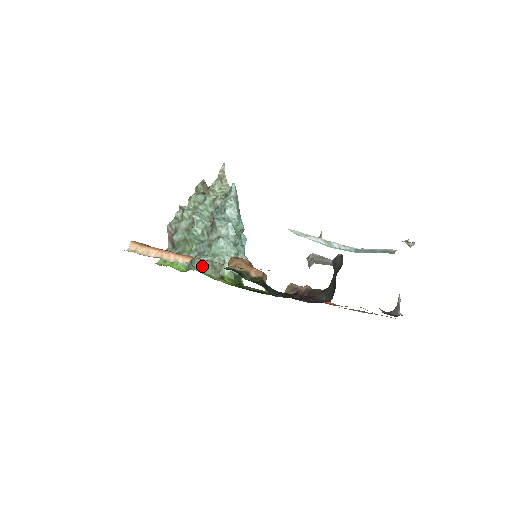
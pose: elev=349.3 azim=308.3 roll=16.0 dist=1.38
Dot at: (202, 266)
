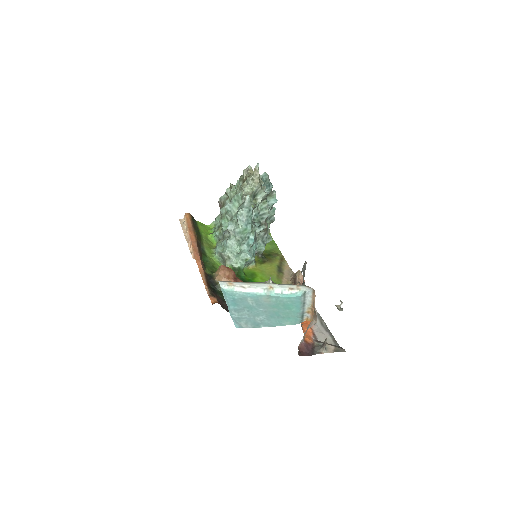
Dot at: (216, 254)
